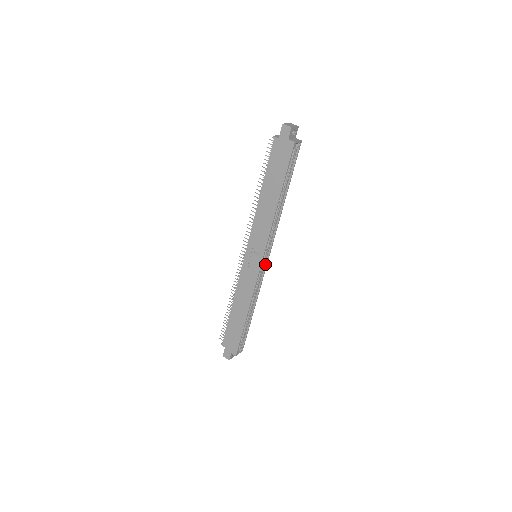
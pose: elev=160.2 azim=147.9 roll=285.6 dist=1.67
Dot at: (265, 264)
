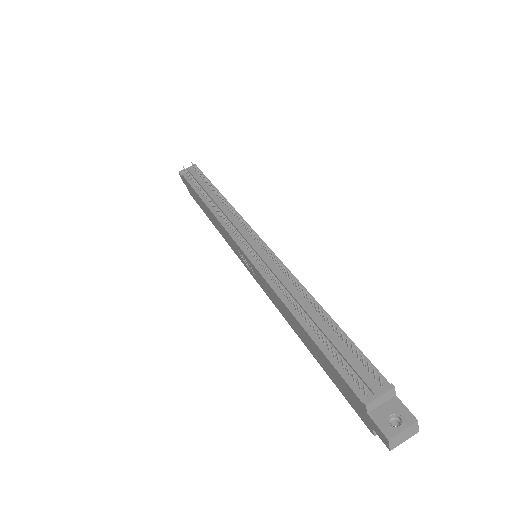
Dot at: occluded
